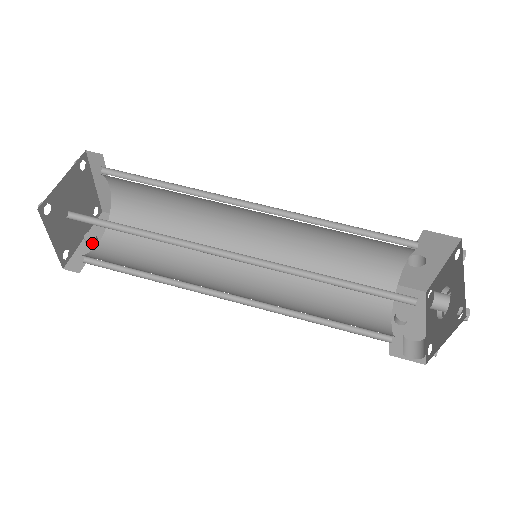
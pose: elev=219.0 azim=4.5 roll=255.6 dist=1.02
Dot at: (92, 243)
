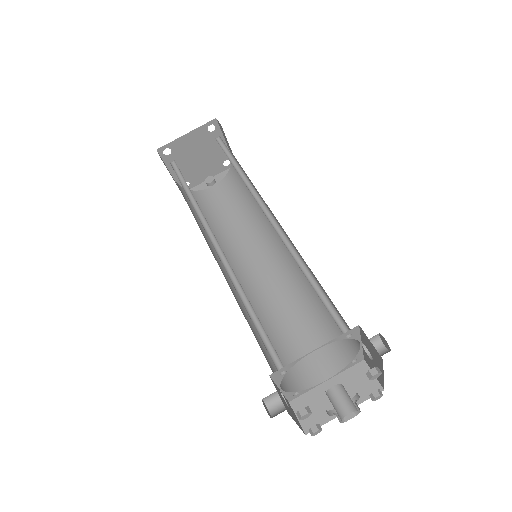
Dot at: (208, 185)
